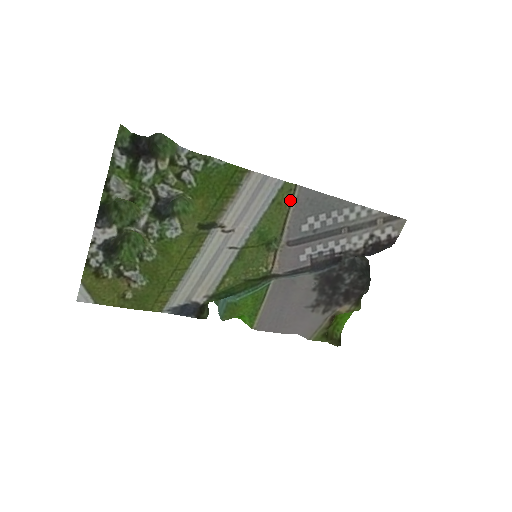
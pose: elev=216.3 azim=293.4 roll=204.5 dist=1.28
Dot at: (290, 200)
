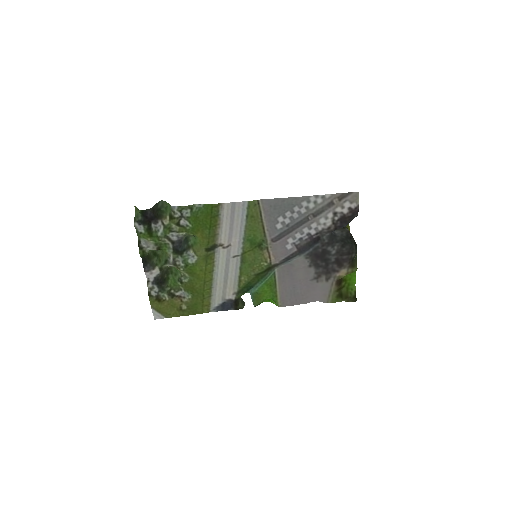
Dot at: (259, 211)
